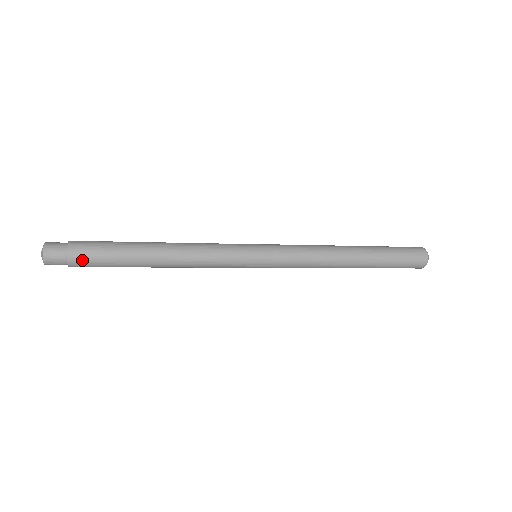
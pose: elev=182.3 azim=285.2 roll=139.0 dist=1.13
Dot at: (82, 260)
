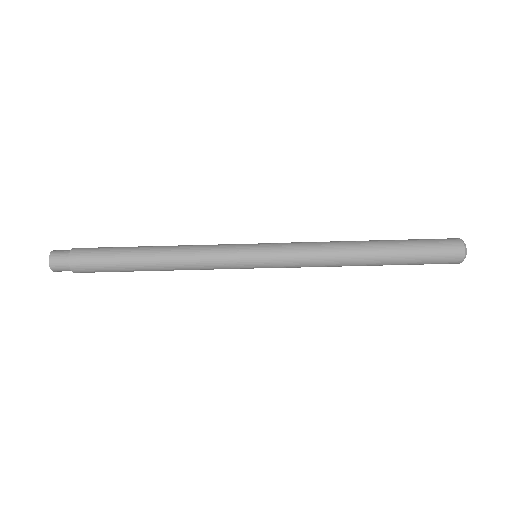
Dot at: (85, 249)
